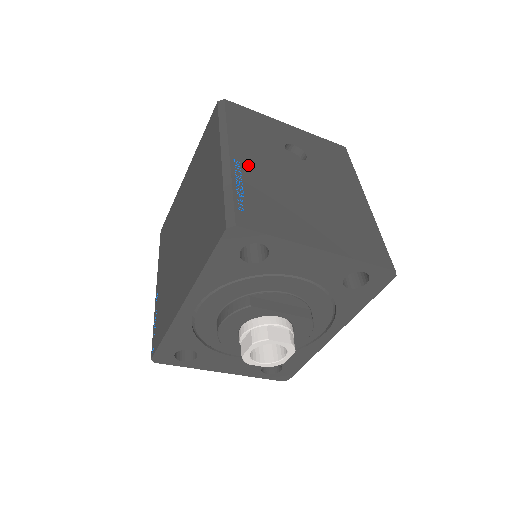
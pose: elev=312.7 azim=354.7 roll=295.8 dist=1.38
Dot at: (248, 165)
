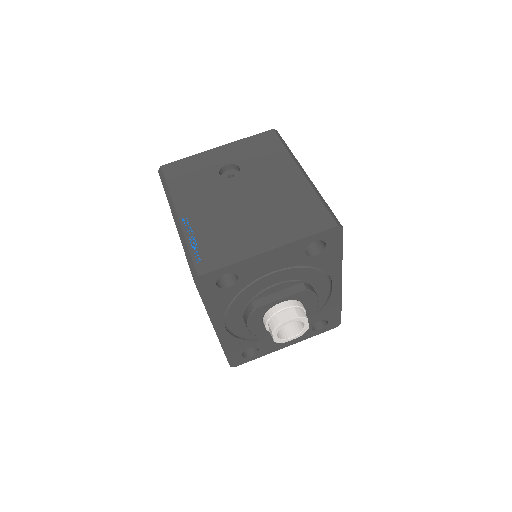
Dot at: (194, 216)
